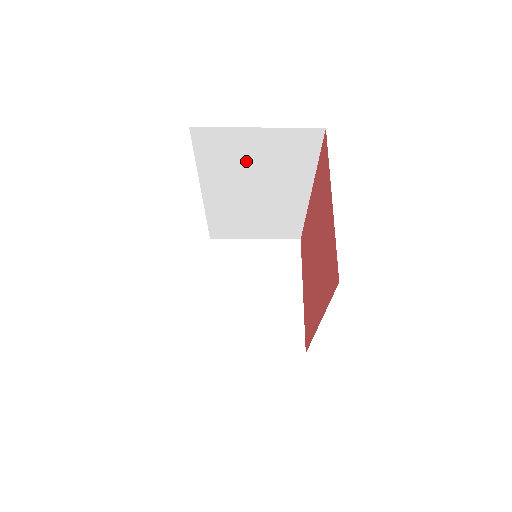
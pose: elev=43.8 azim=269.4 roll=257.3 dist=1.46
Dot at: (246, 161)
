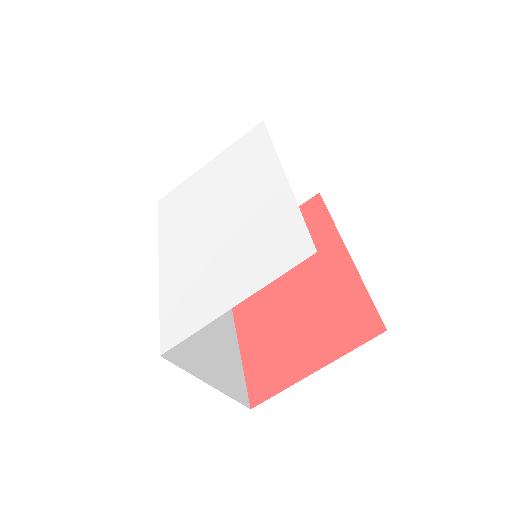
Dot at: occluded
